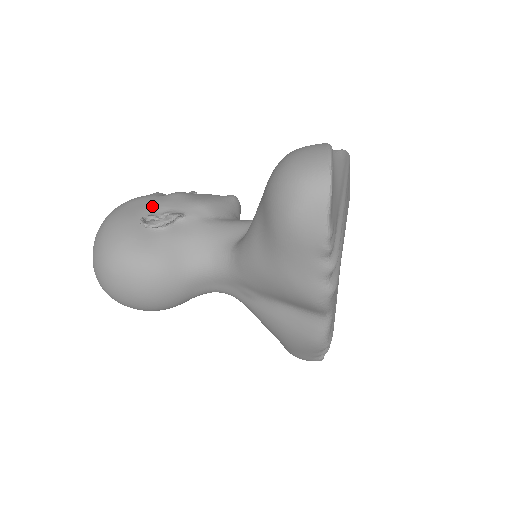
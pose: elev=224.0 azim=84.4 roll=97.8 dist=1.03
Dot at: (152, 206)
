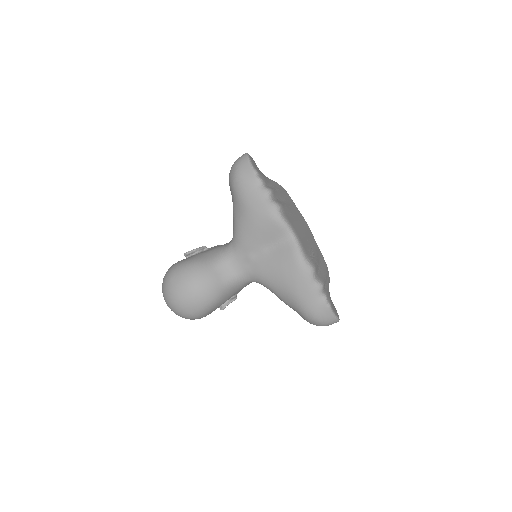
Dot at: occluded
